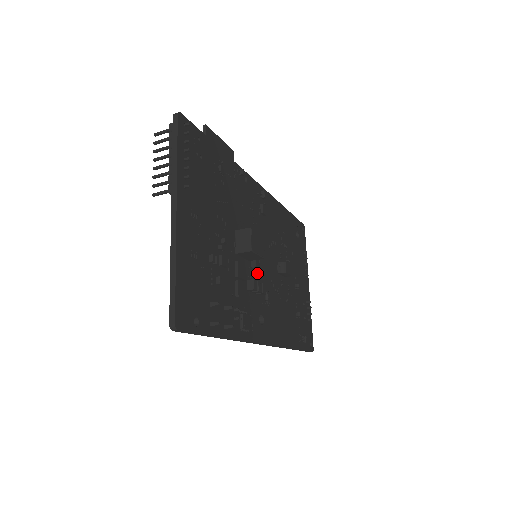
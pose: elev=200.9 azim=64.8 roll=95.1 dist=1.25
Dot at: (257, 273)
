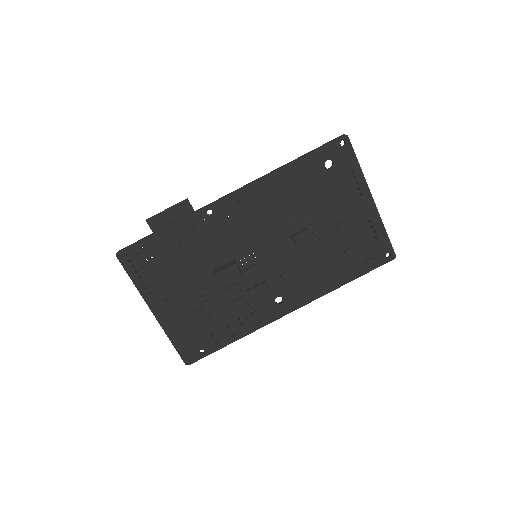
Dot at: (259, 272)
